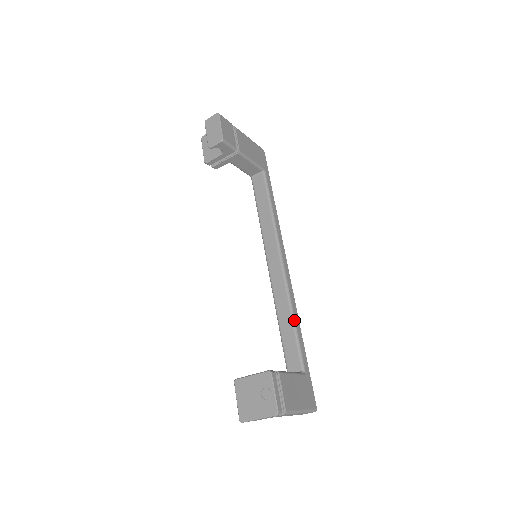
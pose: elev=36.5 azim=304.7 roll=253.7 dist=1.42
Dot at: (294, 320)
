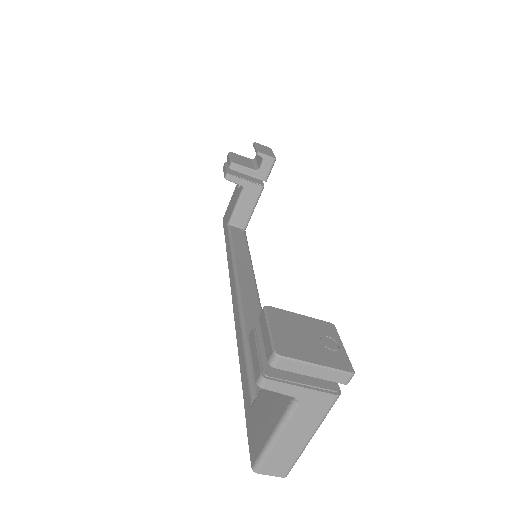
Dot at: occluded
